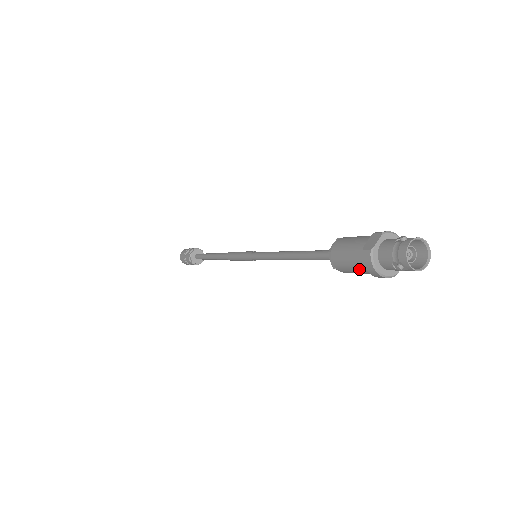
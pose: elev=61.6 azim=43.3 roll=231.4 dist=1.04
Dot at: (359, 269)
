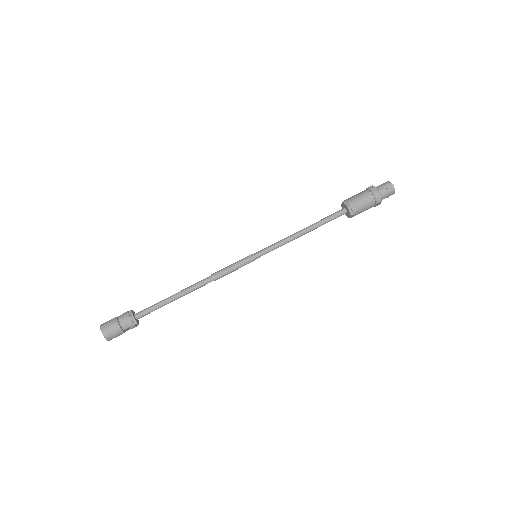
Dot at: (366, 197)
